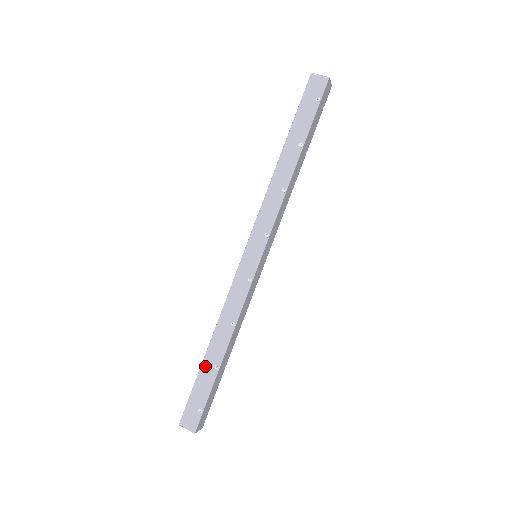
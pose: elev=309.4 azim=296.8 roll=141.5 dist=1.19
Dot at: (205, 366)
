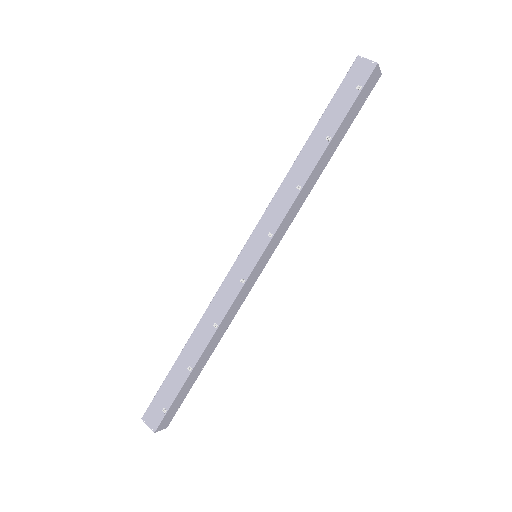
Dot at: (179, 364)
